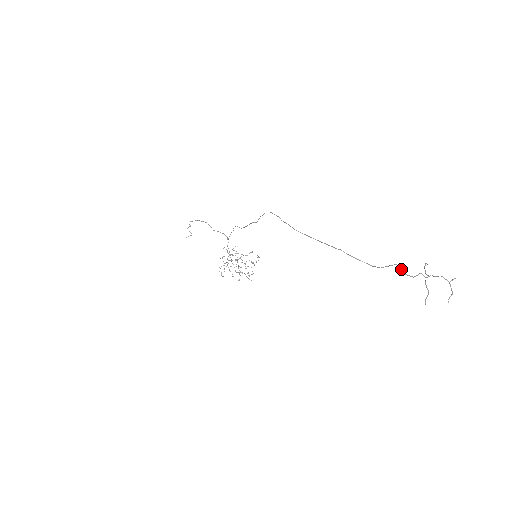
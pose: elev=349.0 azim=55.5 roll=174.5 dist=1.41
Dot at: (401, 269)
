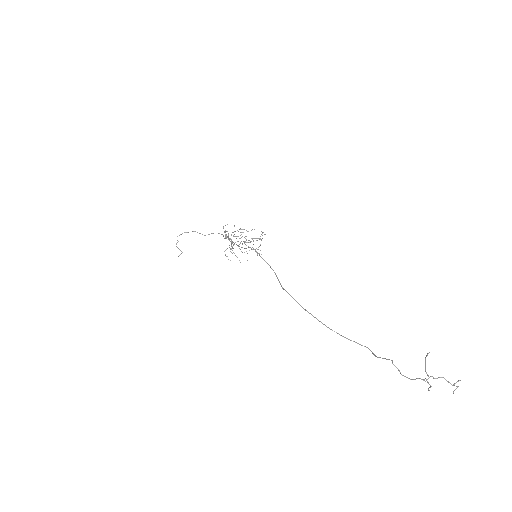
Dot at: occluded
